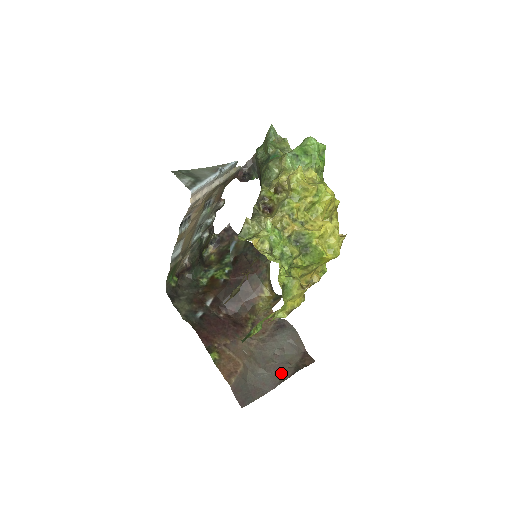
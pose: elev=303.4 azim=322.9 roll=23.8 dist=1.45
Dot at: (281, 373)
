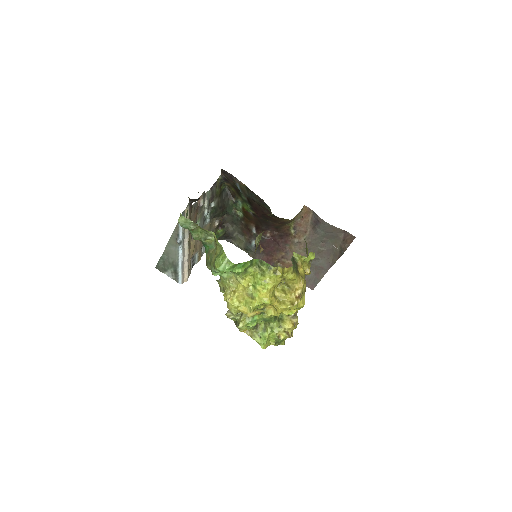
Dot at: (331, 255)
